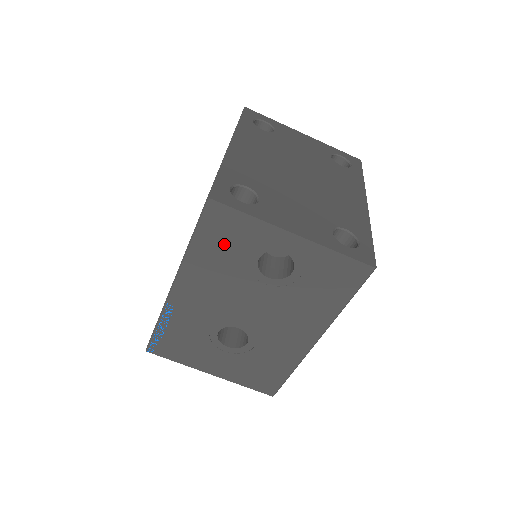
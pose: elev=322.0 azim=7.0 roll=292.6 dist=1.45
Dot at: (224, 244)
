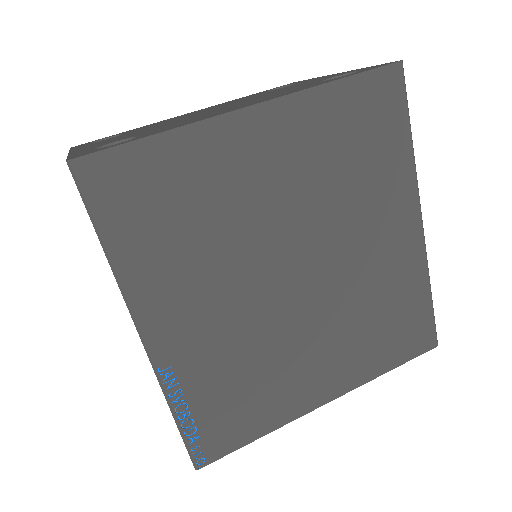
Dot at: occluded
